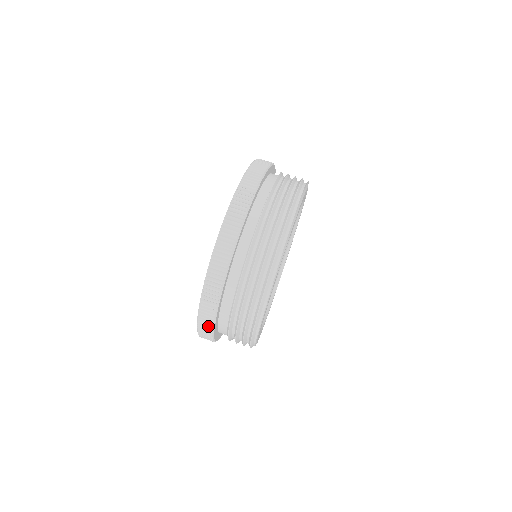
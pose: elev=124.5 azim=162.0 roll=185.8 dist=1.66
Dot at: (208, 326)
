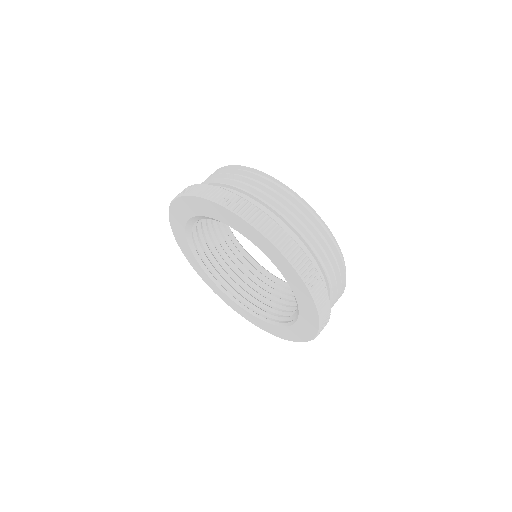
Dot at: occluded
